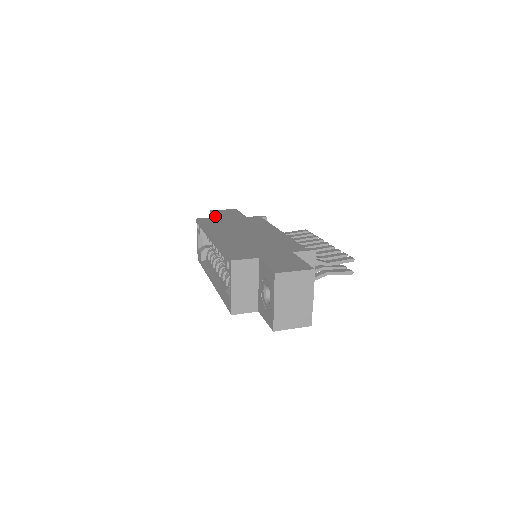
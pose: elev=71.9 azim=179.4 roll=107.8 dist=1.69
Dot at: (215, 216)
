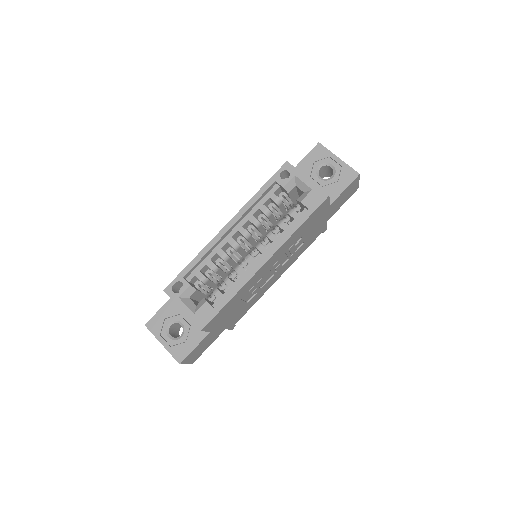
Dot at: (167, 301)
